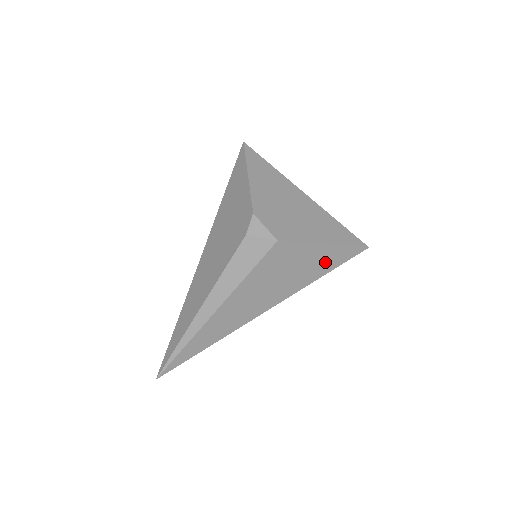
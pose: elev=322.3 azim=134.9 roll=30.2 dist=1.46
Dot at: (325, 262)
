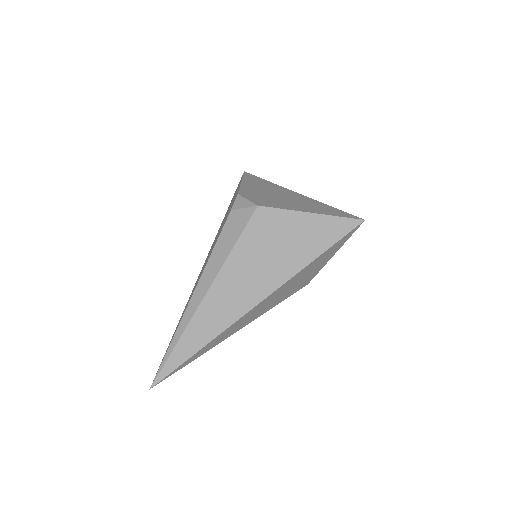
Dot at: (318, 236)
